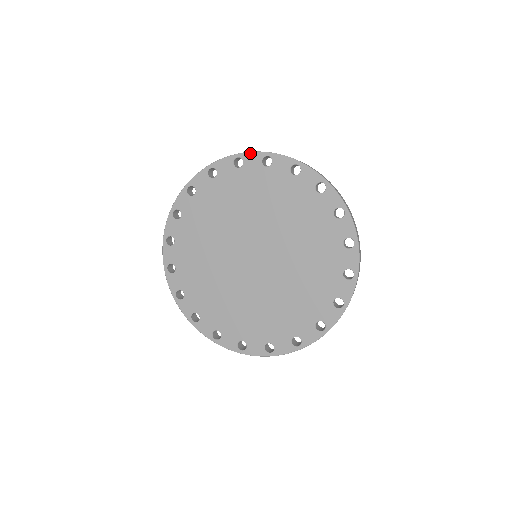
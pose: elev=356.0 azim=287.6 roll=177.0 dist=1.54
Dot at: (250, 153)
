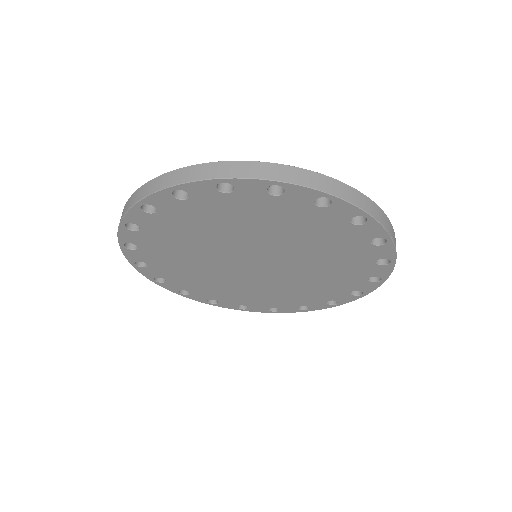
Dot at: (246, 180)
